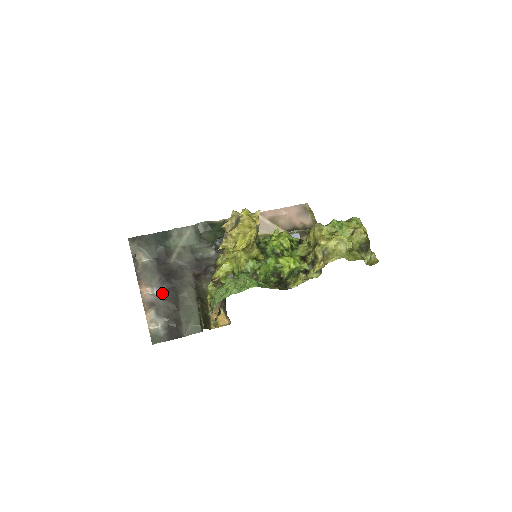
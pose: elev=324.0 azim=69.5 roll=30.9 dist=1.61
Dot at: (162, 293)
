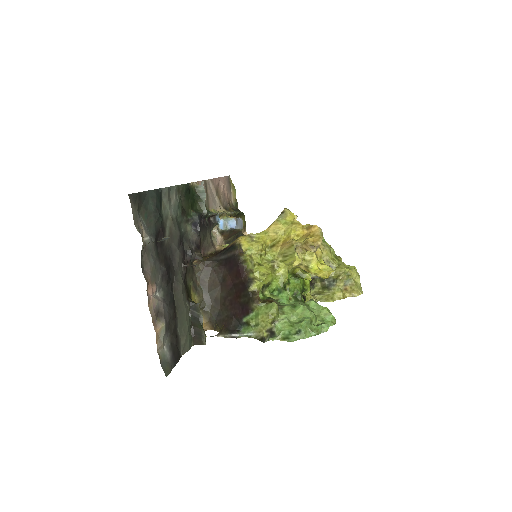
Dot at: (164, 294)
